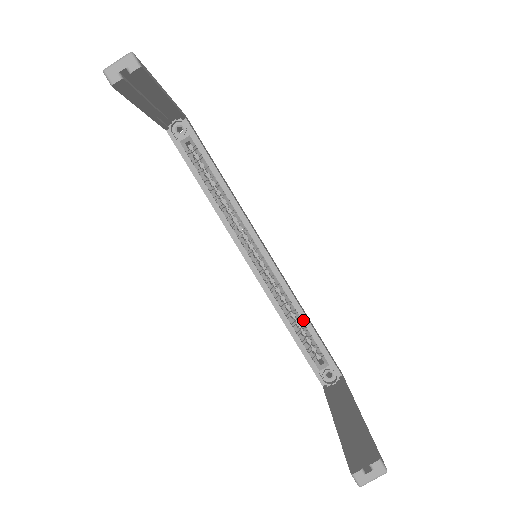
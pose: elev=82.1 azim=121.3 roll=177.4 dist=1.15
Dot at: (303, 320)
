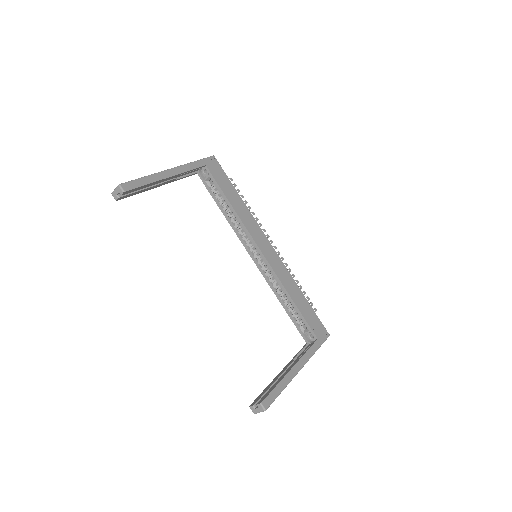
Dot at: (289, 300)
